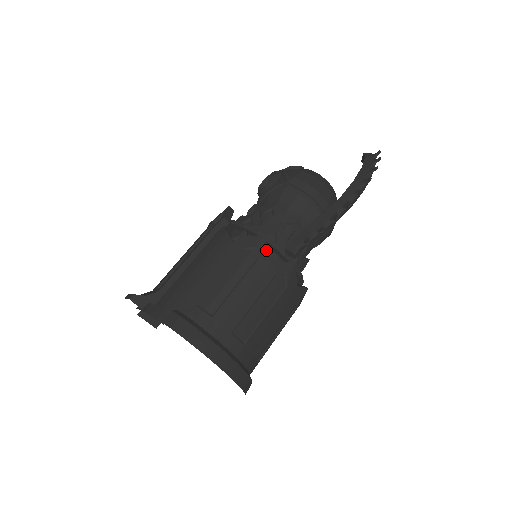
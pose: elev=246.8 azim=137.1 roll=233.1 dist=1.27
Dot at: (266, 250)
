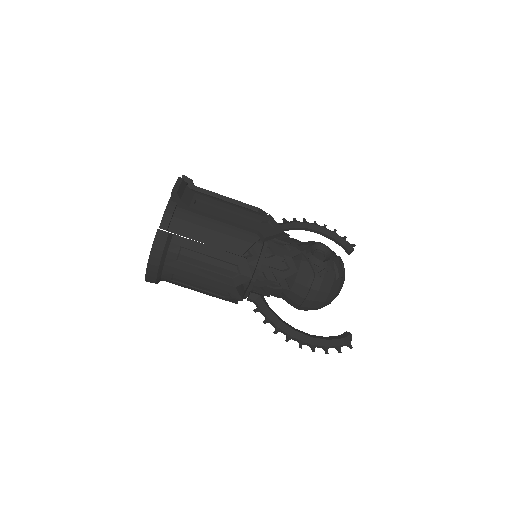
Dot at: (242, 282)
